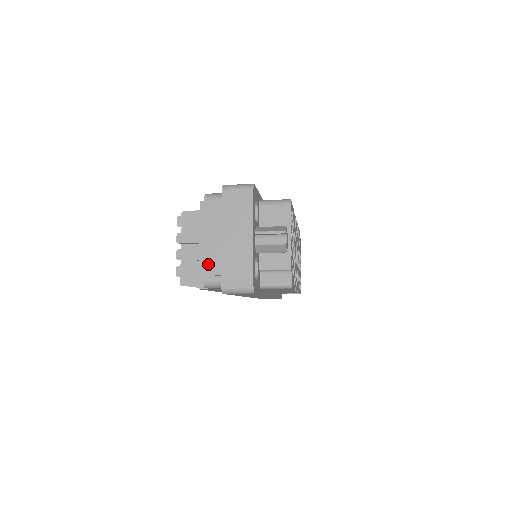
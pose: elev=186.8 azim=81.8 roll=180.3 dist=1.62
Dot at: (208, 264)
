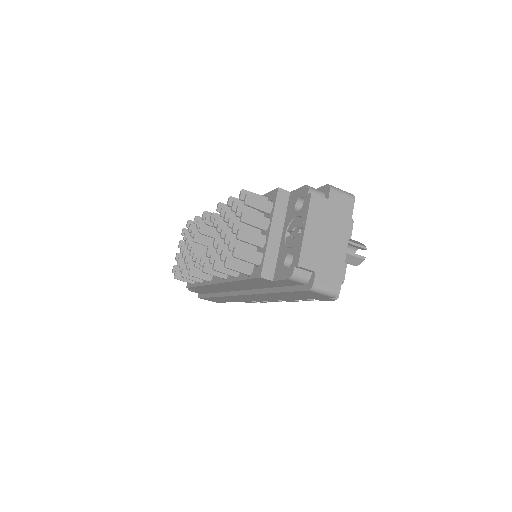
Dot at: (306, 257)
